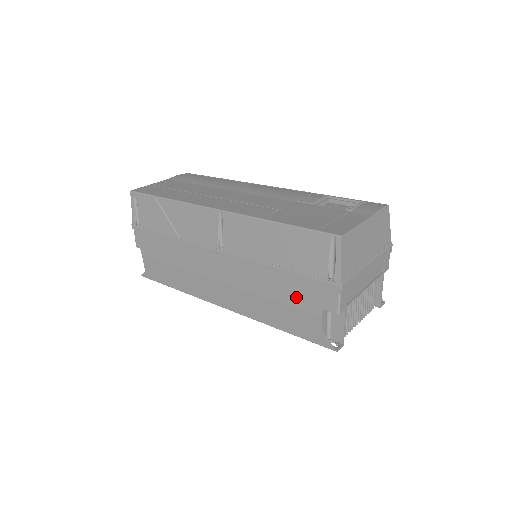
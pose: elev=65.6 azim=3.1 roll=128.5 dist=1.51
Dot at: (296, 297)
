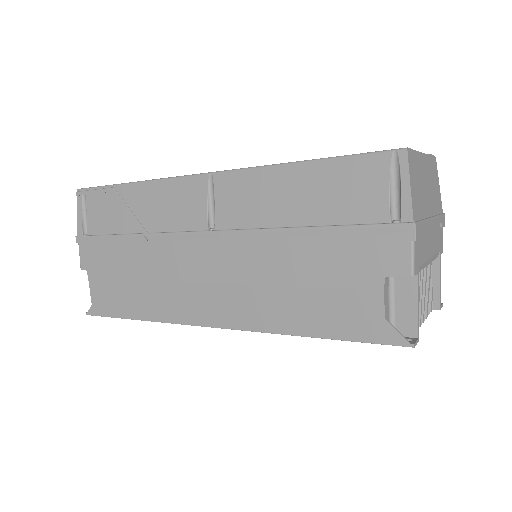
Dot at: (337, 269)
